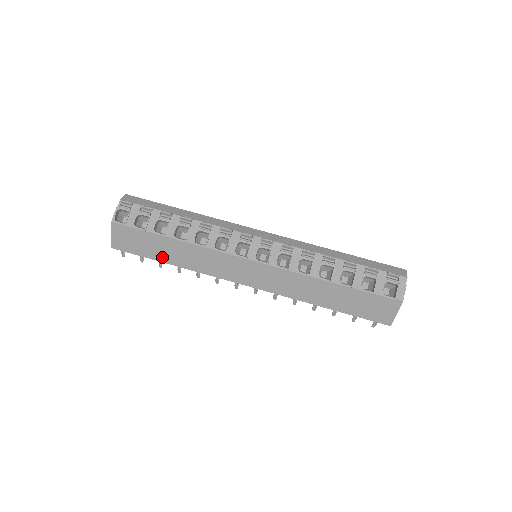
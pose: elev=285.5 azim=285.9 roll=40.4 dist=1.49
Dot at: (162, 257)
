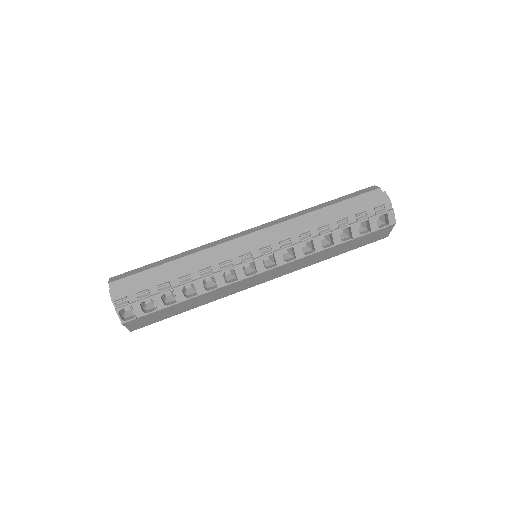
Dot at: (181, 311)
